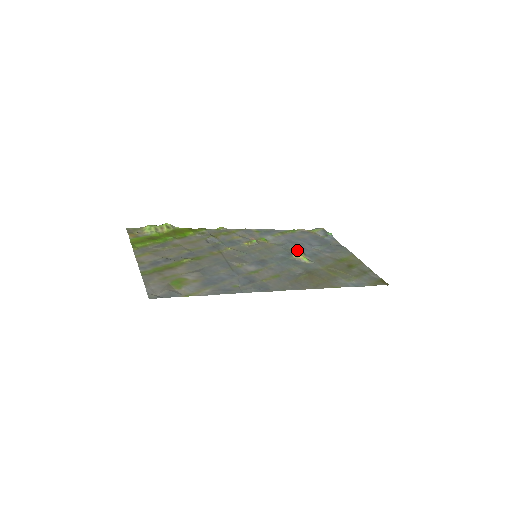
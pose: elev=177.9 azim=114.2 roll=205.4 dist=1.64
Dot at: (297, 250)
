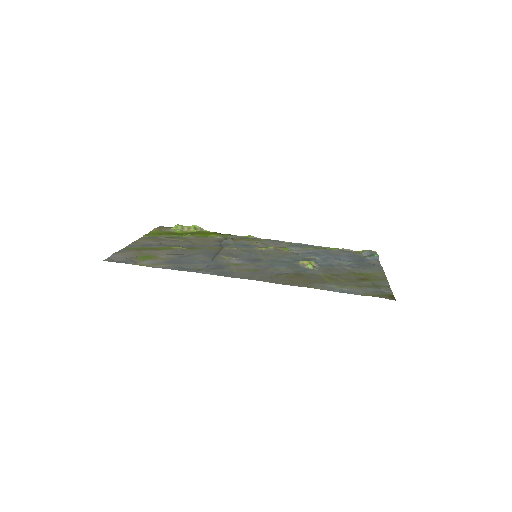
Dot at: (313, 259)
